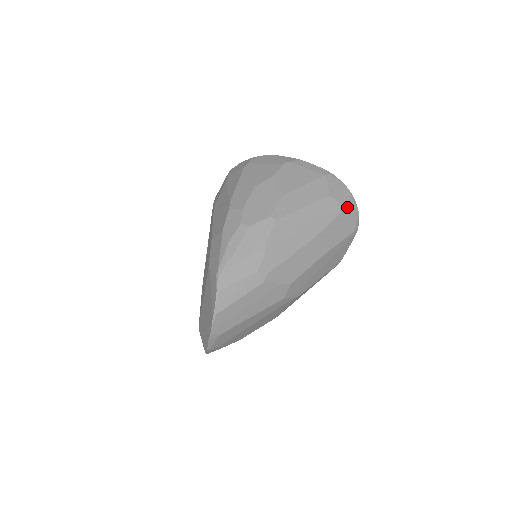
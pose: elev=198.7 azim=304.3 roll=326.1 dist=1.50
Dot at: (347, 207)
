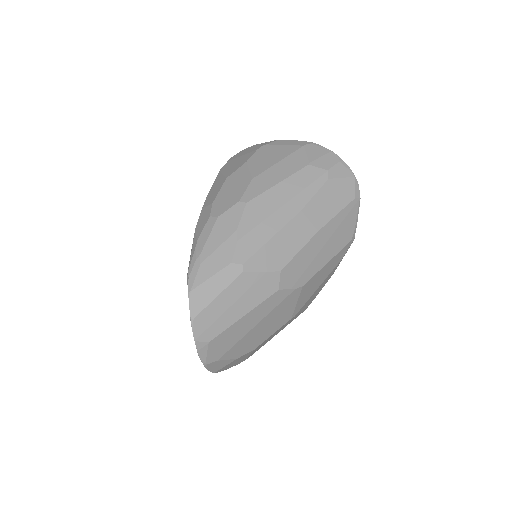
Dot at: (336, 172)
